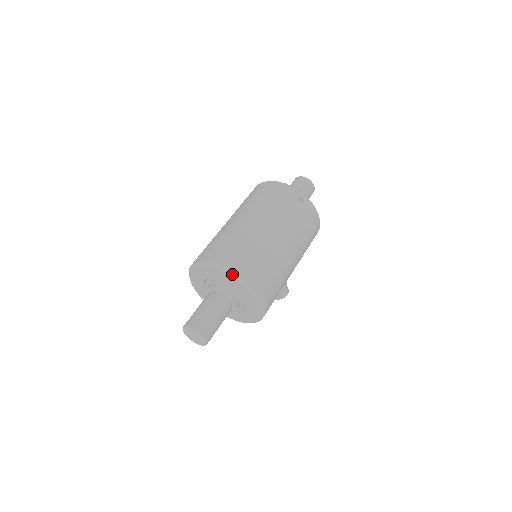
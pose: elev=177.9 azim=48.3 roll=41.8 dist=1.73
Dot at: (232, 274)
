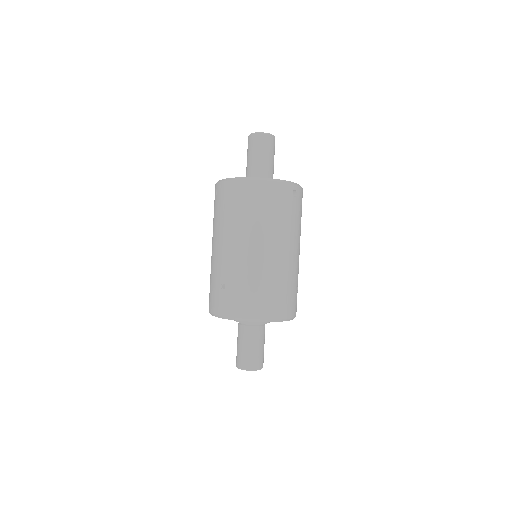
Dot at: (278, 320)
